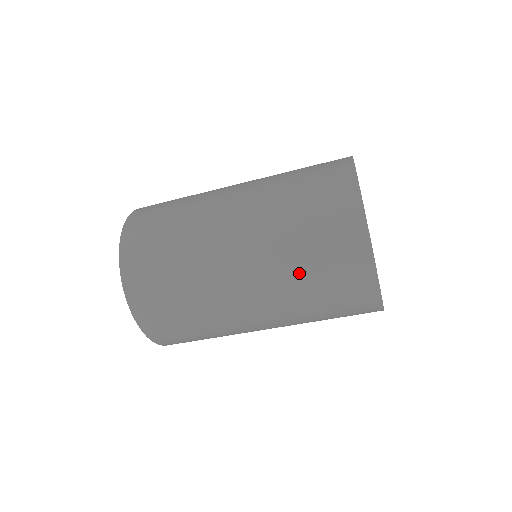
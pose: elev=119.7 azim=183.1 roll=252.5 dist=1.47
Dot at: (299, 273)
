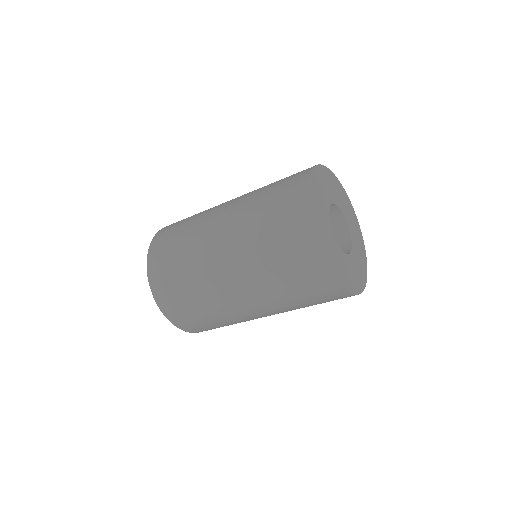
Dot at: (295, 304)
